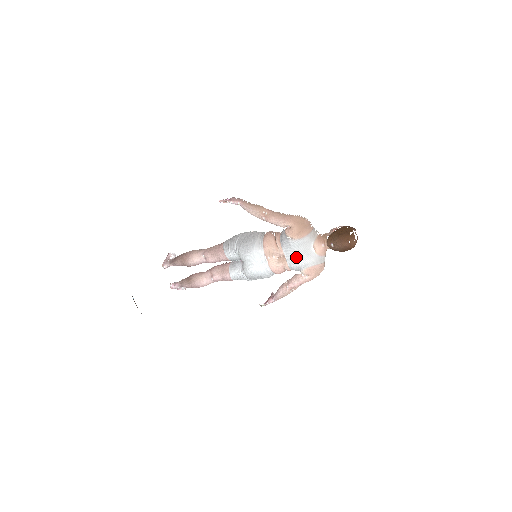
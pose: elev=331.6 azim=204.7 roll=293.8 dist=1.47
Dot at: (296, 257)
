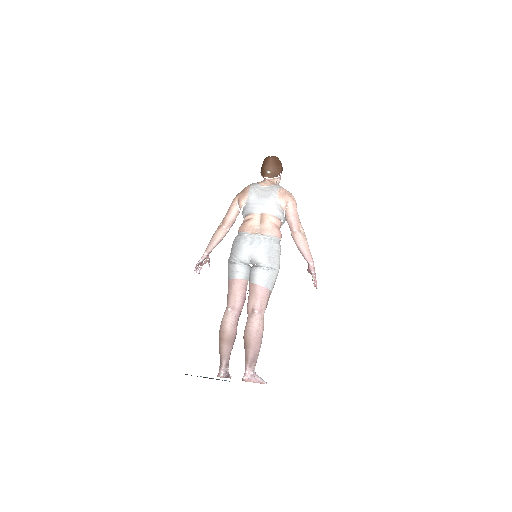
Dot at: (263, 201)
